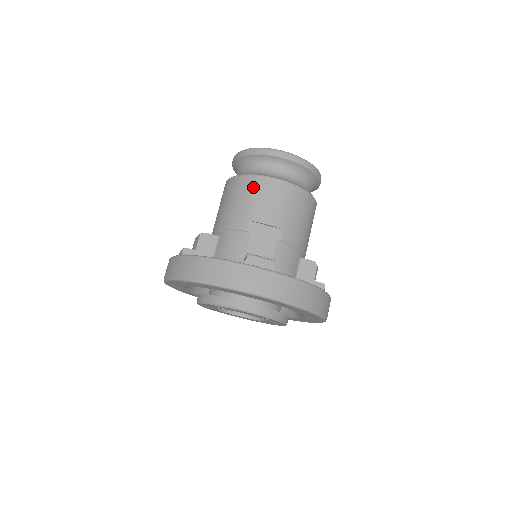
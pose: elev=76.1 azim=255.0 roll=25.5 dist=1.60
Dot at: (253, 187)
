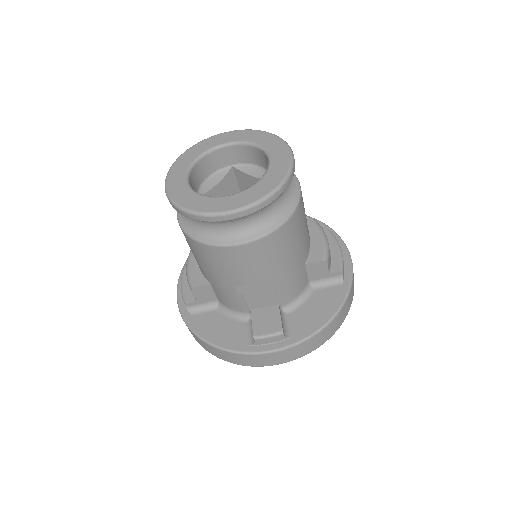
Dot at: (217, 258)
